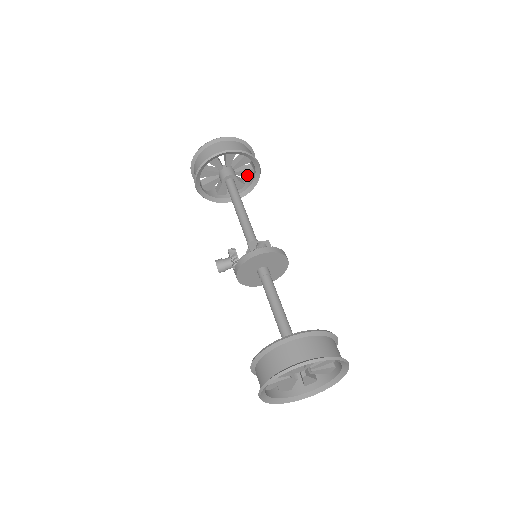
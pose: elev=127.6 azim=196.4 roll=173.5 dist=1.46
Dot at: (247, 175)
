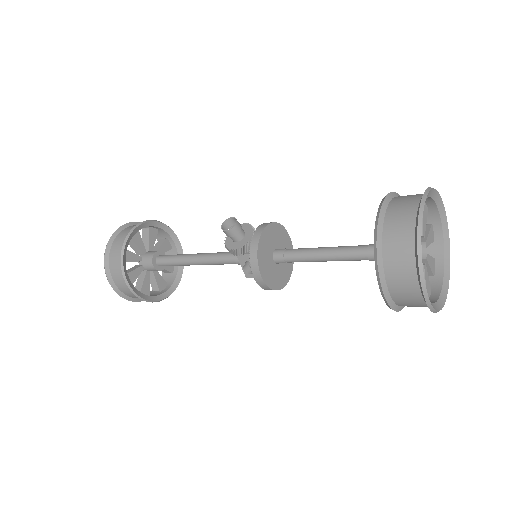
Dot at: (159, 285)
